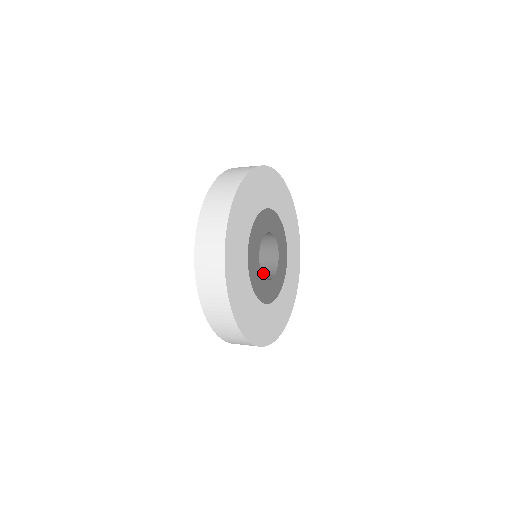
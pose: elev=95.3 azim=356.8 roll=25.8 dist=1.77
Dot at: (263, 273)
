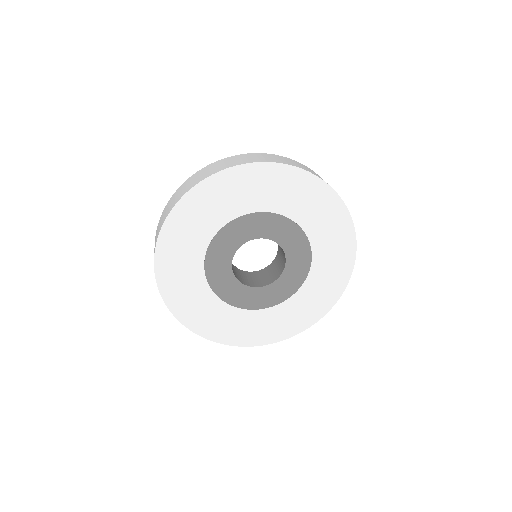
Dot at: (248, 279)
